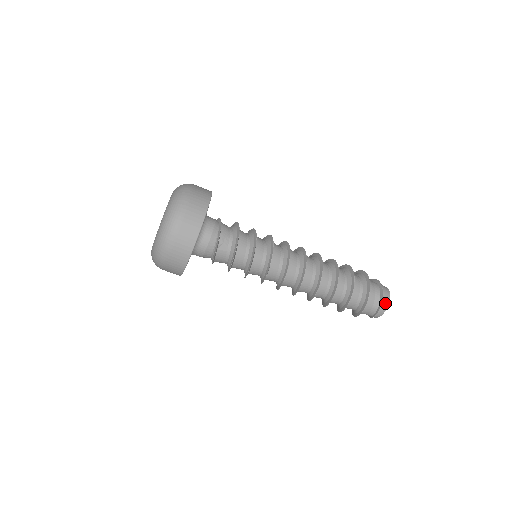
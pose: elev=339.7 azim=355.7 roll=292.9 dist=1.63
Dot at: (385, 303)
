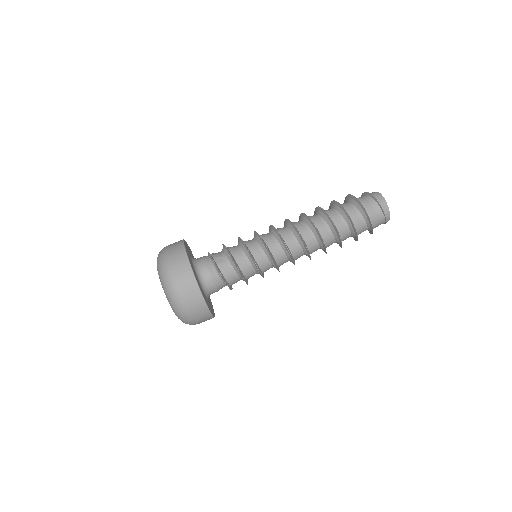
Dot at: (378, 196)
